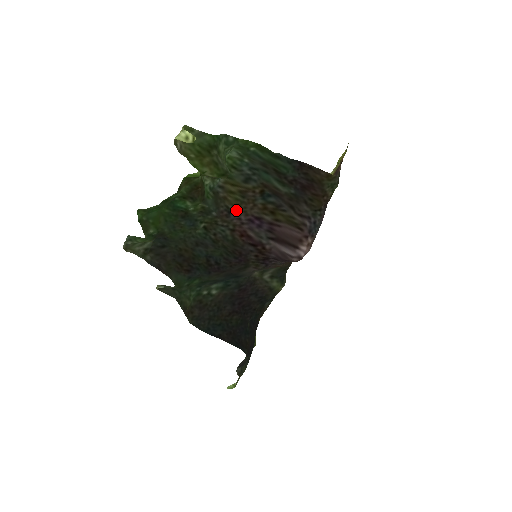
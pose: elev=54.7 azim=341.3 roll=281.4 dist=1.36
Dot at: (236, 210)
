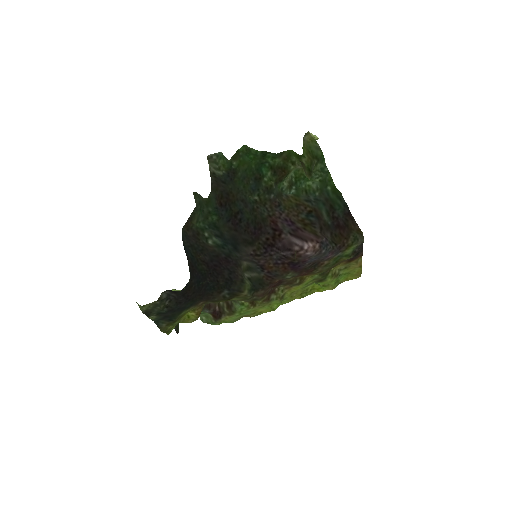
Dot at: (284, 208)
